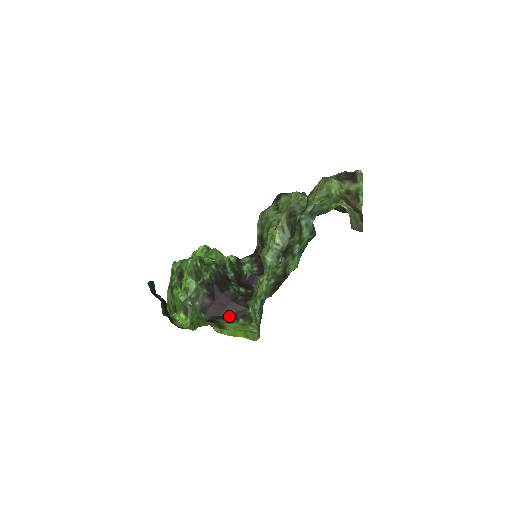
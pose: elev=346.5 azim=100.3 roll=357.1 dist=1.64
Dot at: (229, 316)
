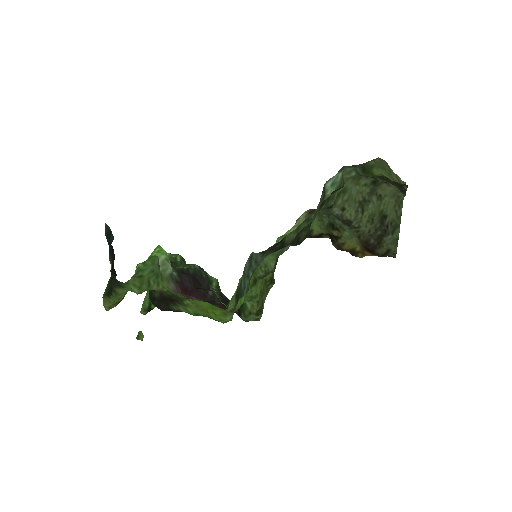
Dot at: occluded
